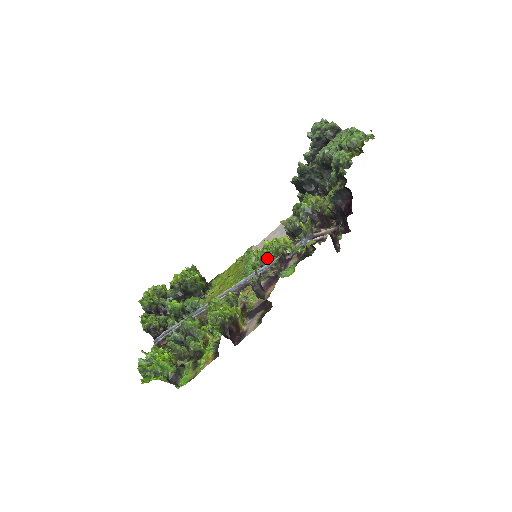
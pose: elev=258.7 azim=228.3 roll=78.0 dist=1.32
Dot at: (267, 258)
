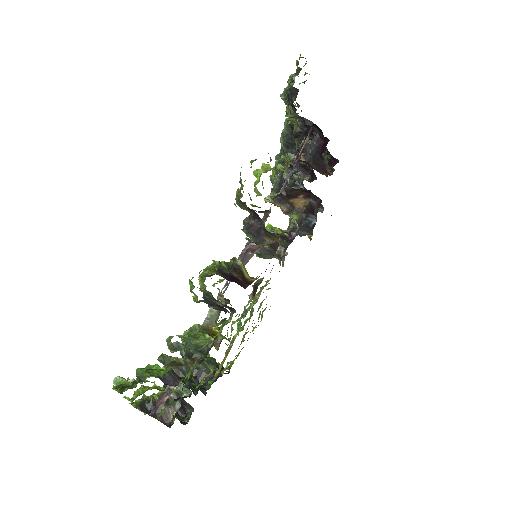
Dot at: occluded
